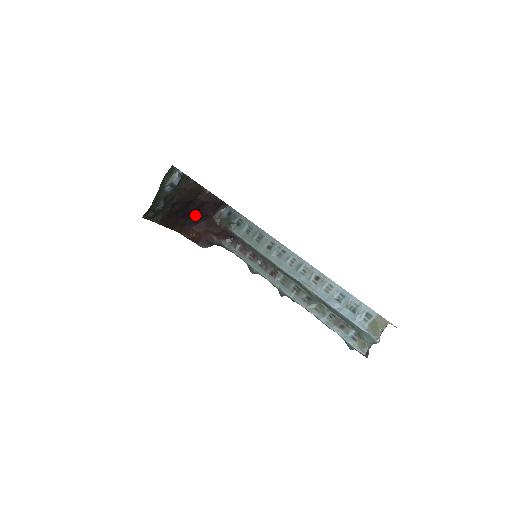
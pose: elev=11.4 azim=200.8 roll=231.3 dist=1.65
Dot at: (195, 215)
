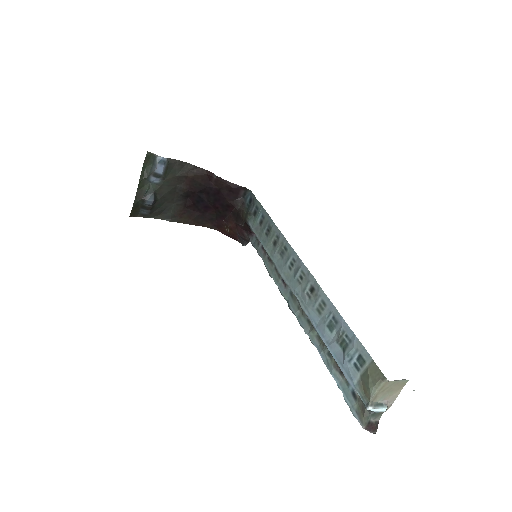
Dot at: (218, 206)
